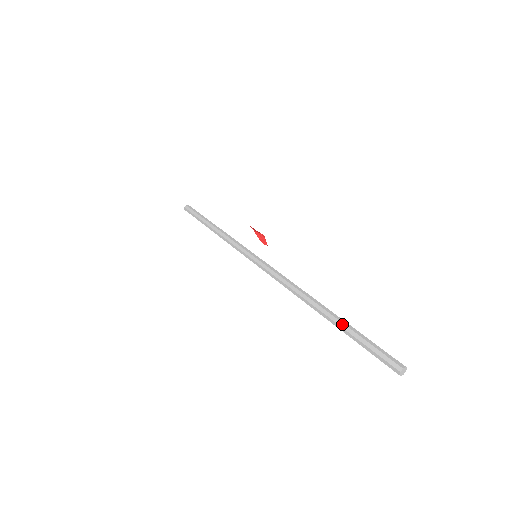
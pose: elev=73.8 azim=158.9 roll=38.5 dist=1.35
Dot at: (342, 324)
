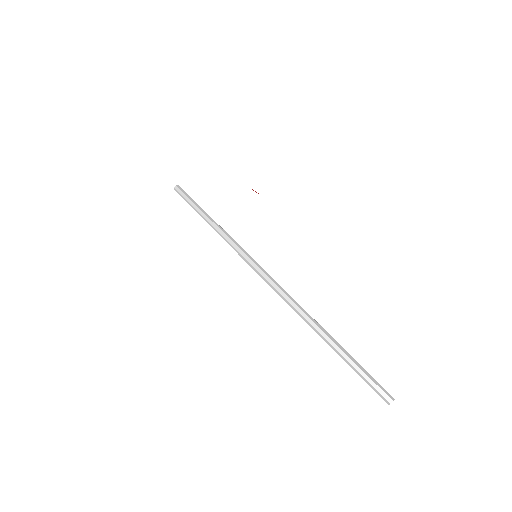
Dot at: (340, 354)
